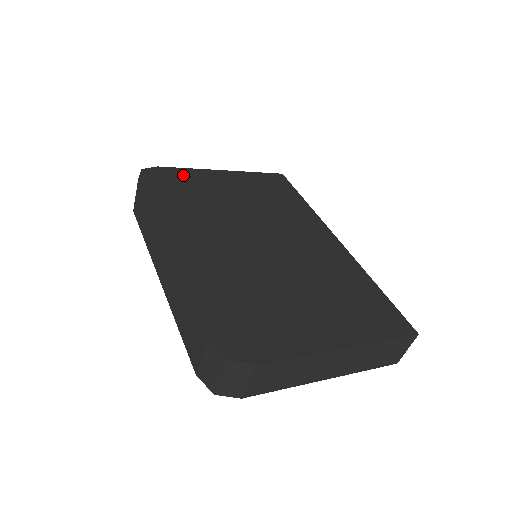
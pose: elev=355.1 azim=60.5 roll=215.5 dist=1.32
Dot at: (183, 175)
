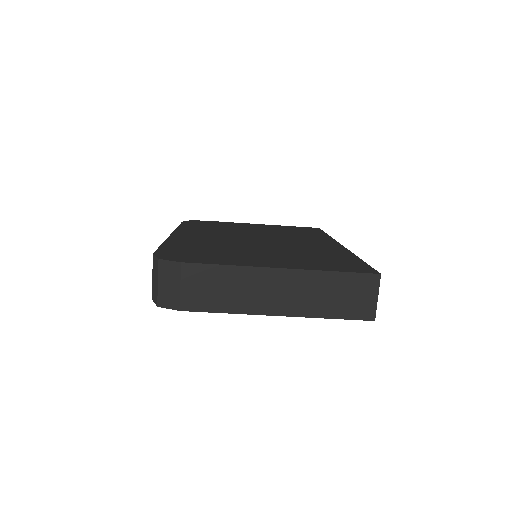
Dot at: (221, 223)
